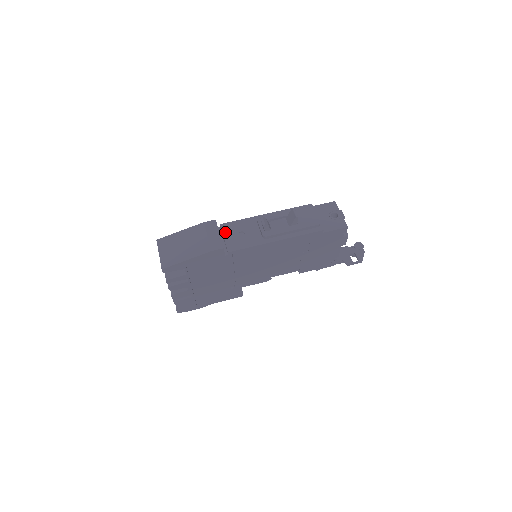
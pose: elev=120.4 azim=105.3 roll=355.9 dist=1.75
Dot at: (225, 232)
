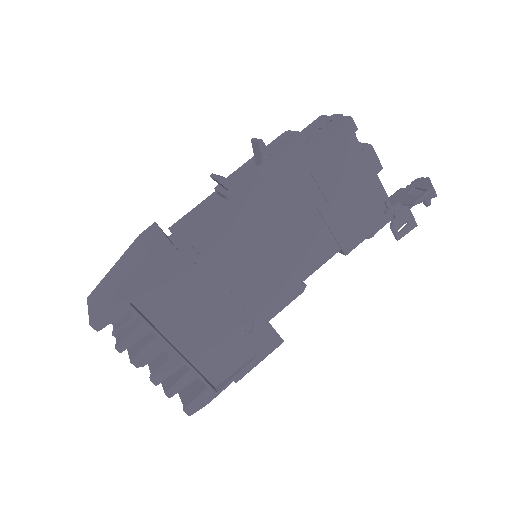
Dot at: (175, 230)
